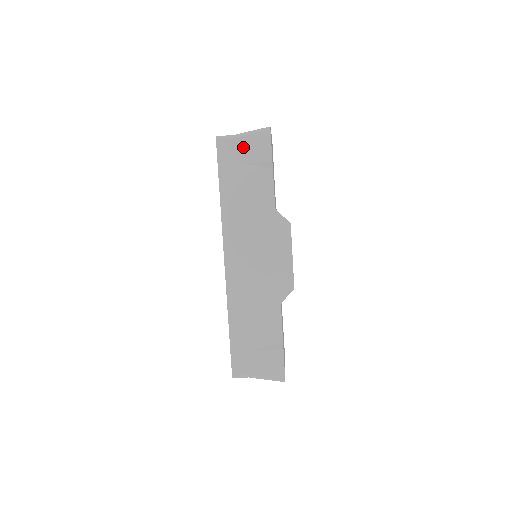
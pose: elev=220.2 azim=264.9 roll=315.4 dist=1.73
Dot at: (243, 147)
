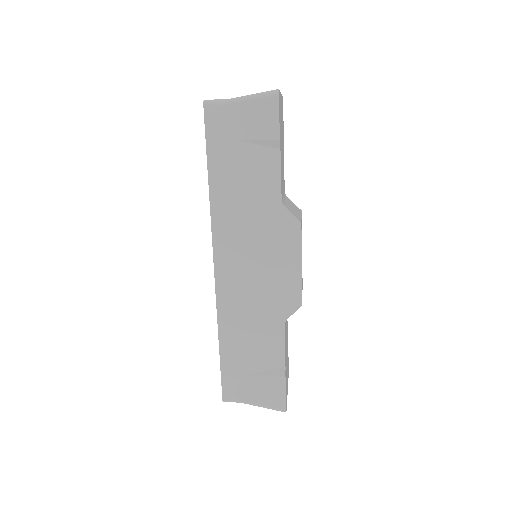
Dot at: (240, 117)
